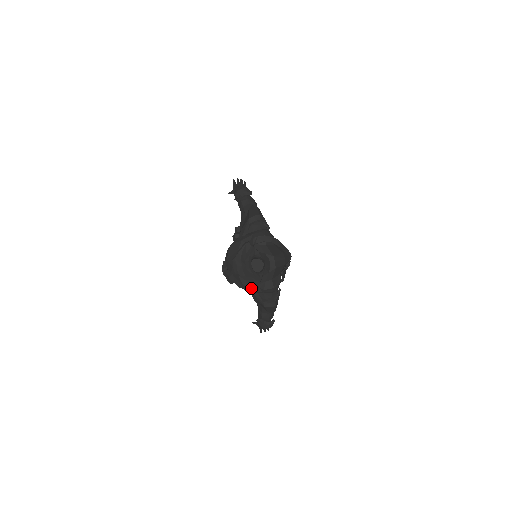
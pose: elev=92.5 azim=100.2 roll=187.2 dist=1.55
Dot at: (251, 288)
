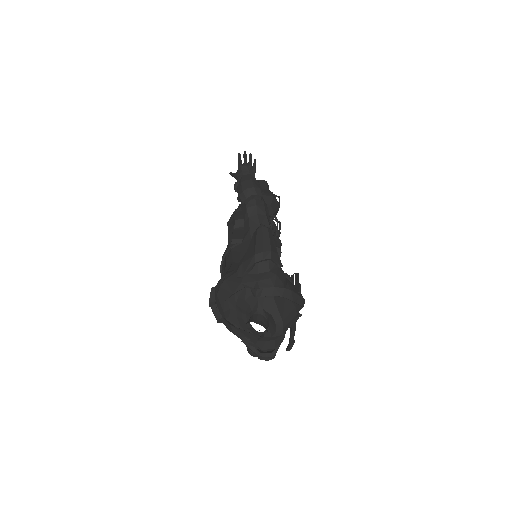
Dot at: (245, 340)
